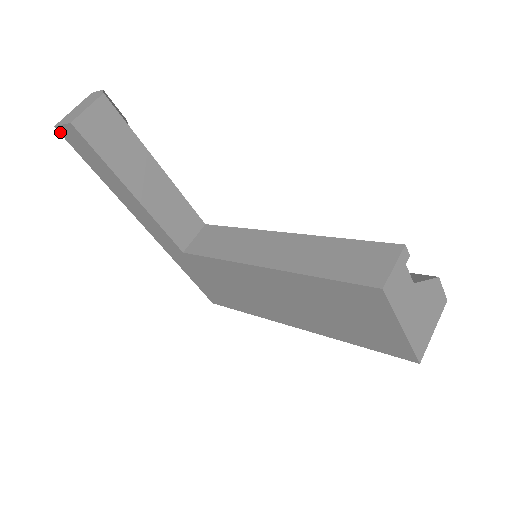
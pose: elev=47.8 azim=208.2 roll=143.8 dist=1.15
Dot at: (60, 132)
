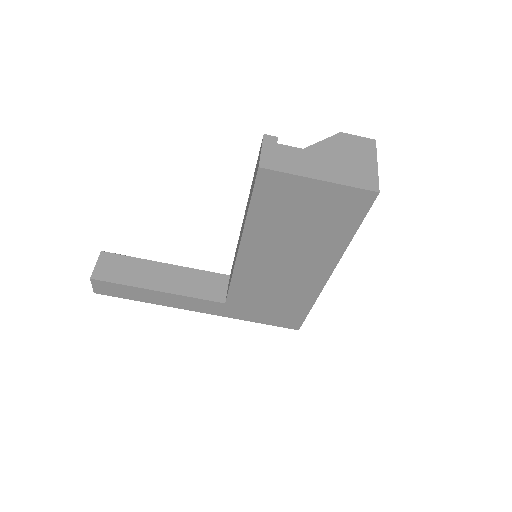
Dot at: (98, 293)
